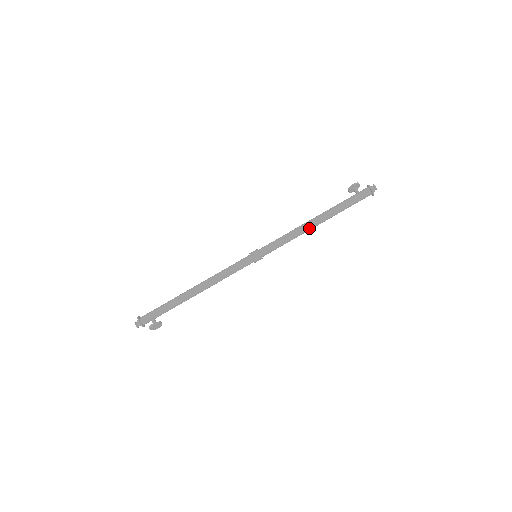
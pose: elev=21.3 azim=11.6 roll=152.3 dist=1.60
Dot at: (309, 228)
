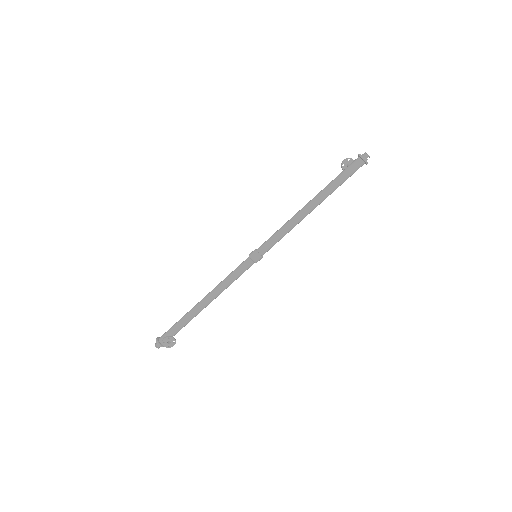
Dot at: (302, 214)
